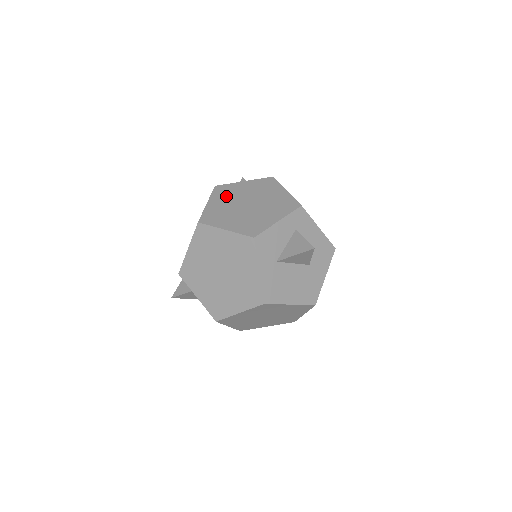
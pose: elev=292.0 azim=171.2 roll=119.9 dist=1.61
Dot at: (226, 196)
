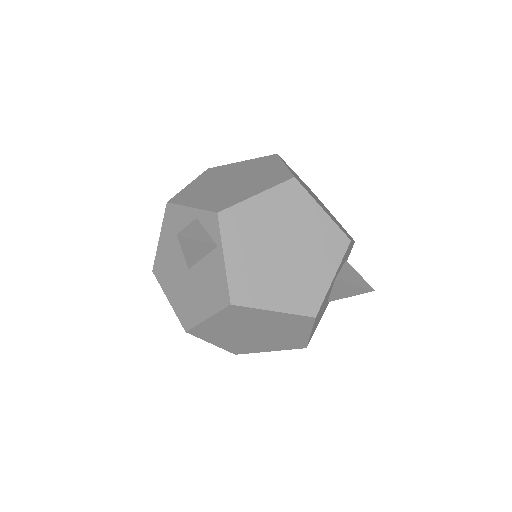
Dot at: occluded
